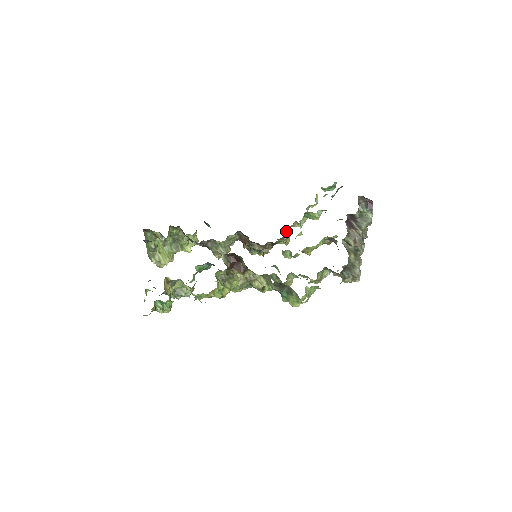
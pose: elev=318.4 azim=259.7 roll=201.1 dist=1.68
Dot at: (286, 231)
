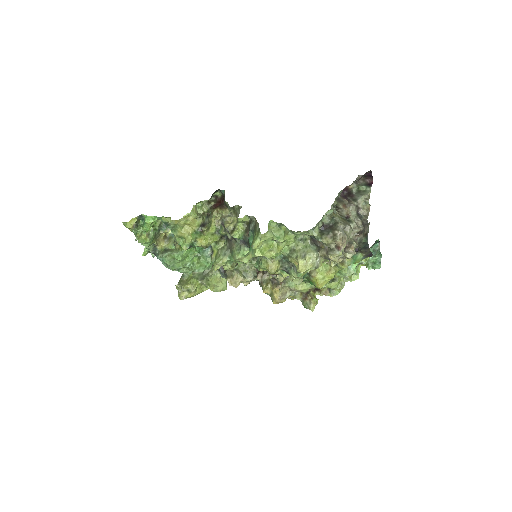
Dot at: (315, 296)
